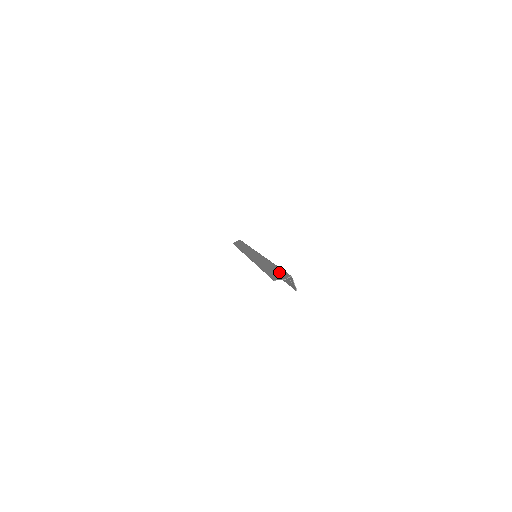
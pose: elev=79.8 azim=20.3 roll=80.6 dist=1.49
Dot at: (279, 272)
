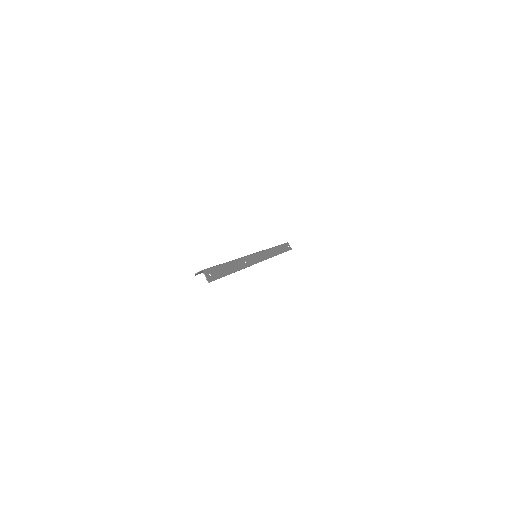
Dot at: occluded
